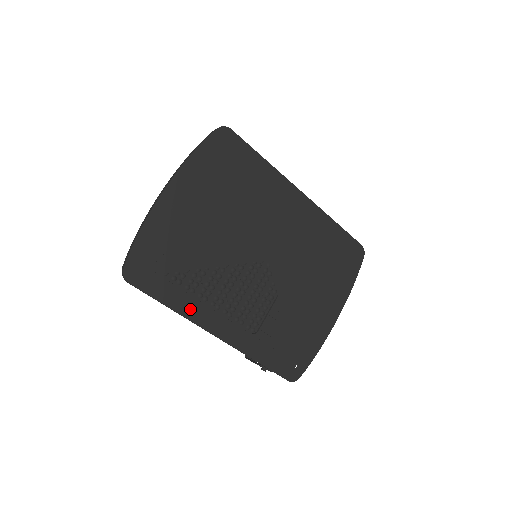
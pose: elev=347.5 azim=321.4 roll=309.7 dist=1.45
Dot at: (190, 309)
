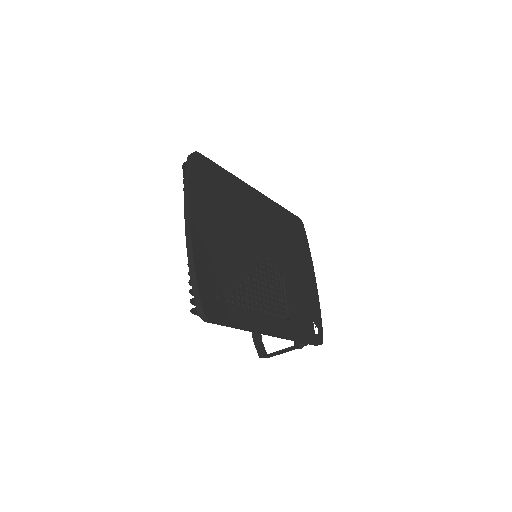
Dot at: (252, 321)
